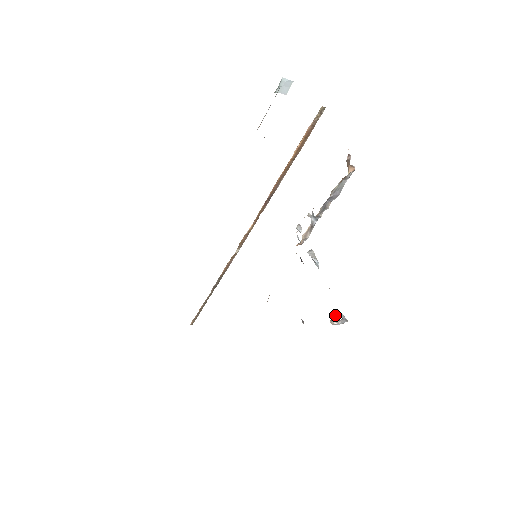
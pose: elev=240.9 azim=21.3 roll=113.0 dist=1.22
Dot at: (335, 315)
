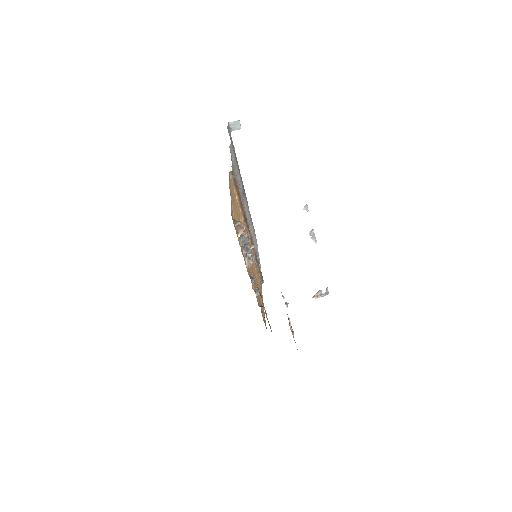
Dot at: occluded
